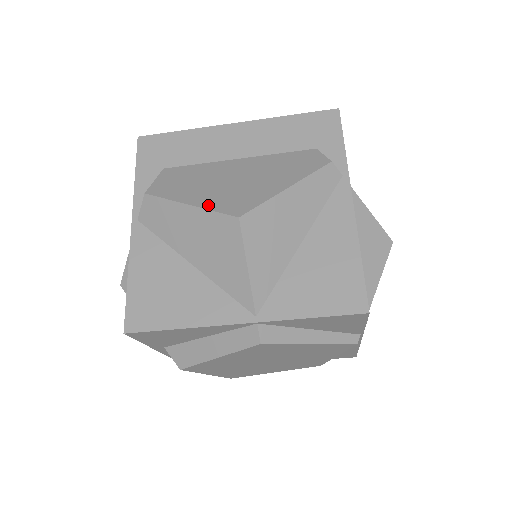
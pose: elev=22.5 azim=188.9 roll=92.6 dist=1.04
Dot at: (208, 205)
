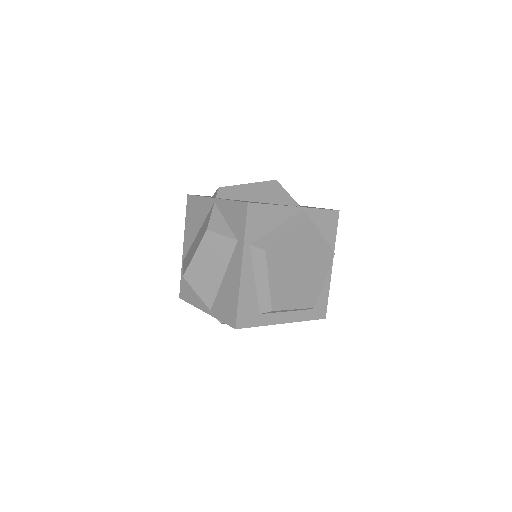
Dot at: (257, 183)
